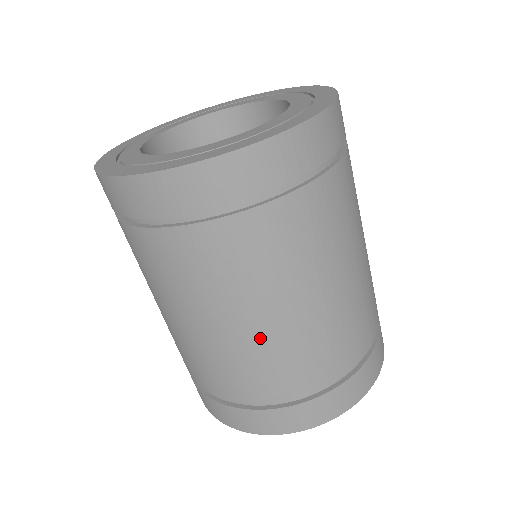
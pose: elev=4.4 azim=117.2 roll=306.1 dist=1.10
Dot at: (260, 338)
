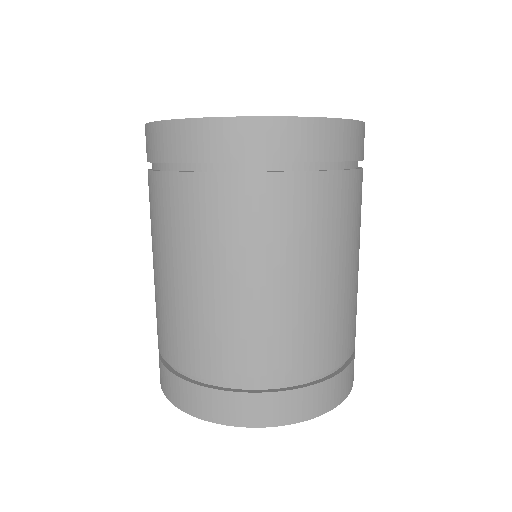
Dot at: (300, 302)
